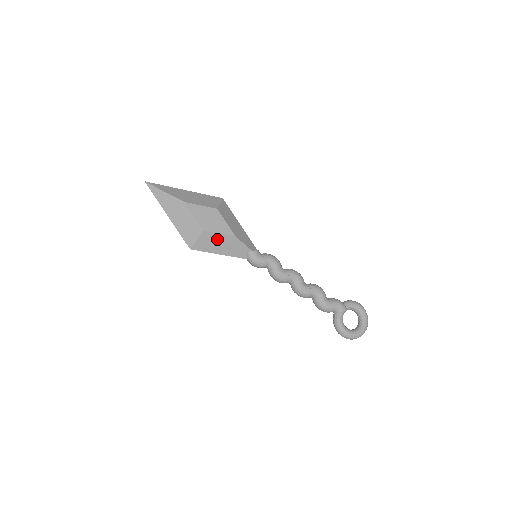
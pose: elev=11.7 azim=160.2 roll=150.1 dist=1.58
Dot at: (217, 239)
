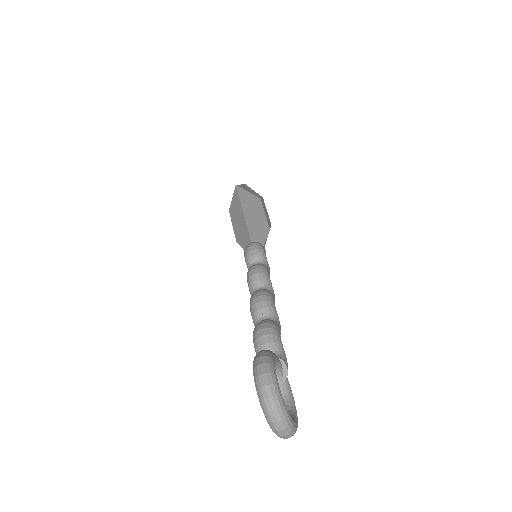
Dot at: (258, 211)
